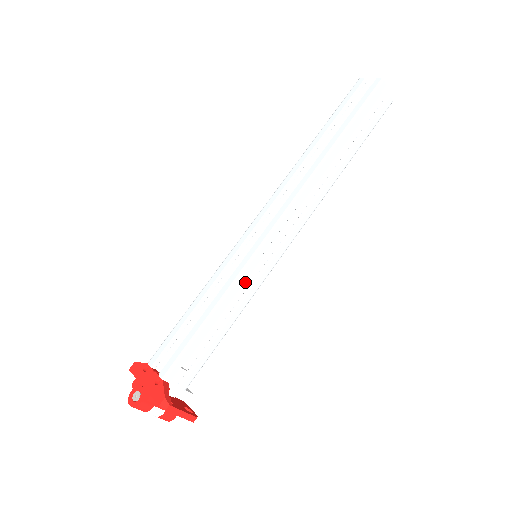
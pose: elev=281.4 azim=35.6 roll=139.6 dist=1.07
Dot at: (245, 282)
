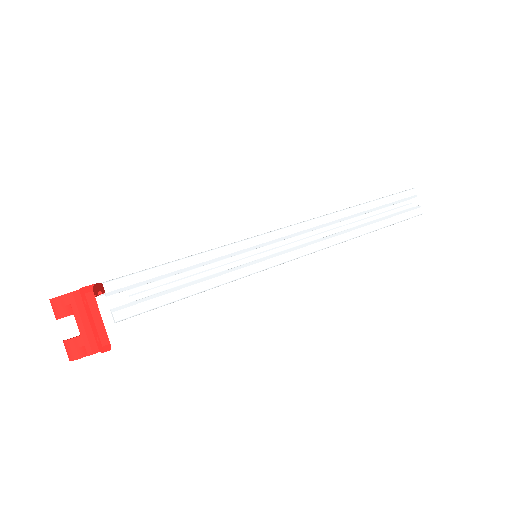
Dot at: (235, 266)
